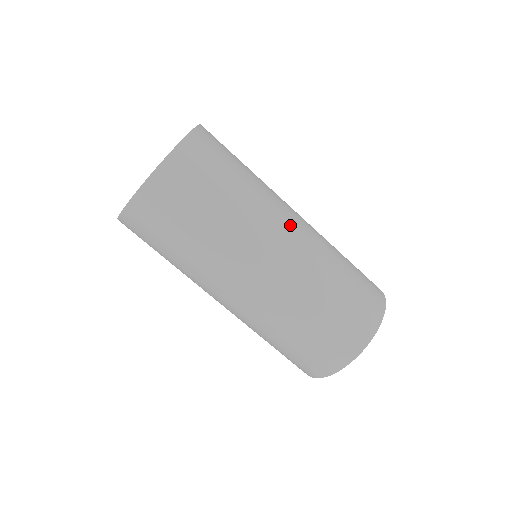
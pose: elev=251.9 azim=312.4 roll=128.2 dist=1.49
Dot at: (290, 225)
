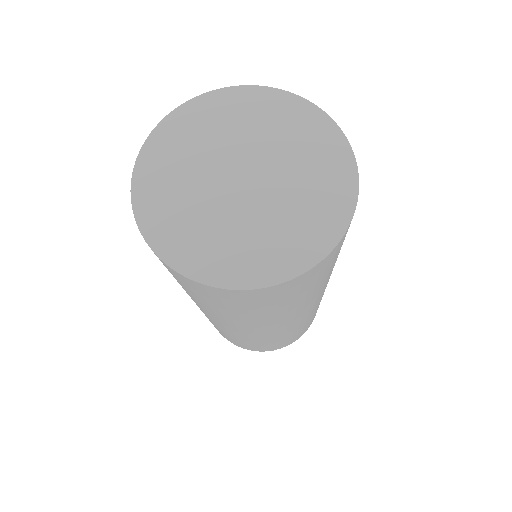
Dot at: (266, 330)
